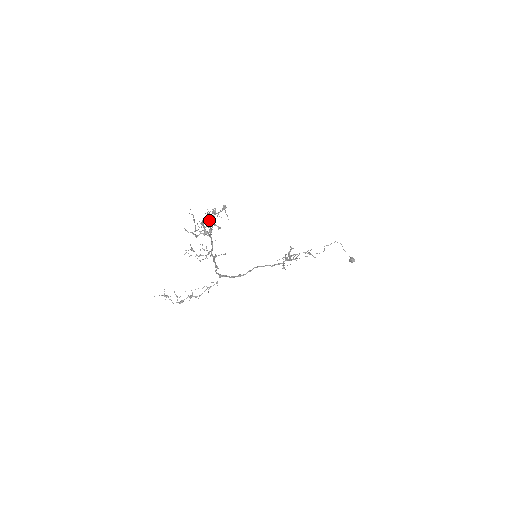
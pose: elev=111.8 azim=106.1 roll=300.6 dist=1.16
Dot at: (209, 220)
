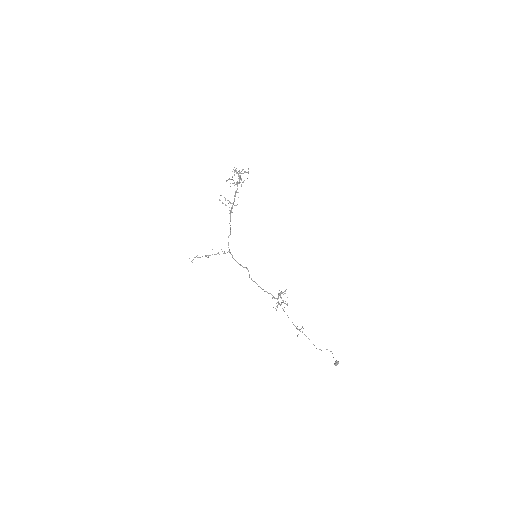
Dot at: (239, 180)
